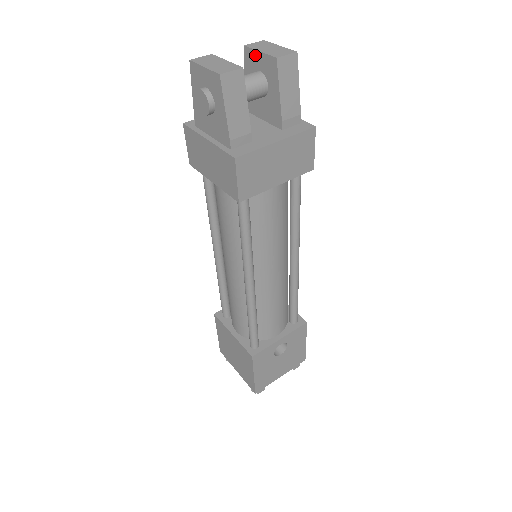
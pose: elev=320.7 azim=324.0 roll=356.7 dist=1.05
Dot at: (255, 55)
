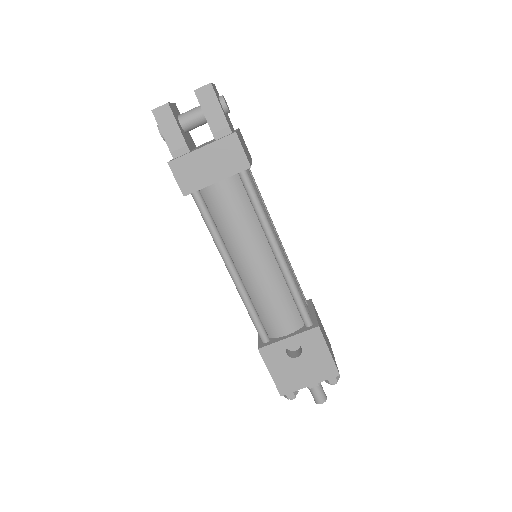
Dot at: occluded
